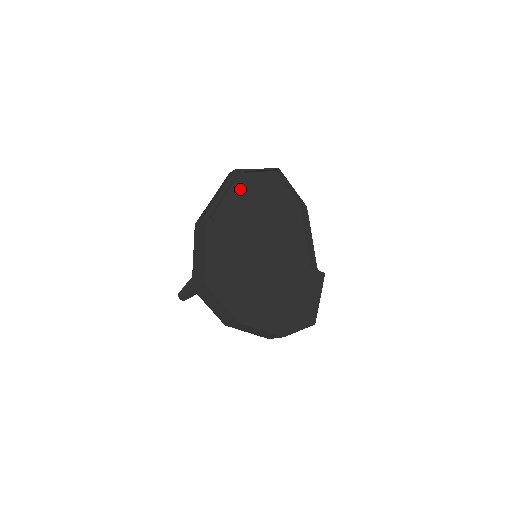
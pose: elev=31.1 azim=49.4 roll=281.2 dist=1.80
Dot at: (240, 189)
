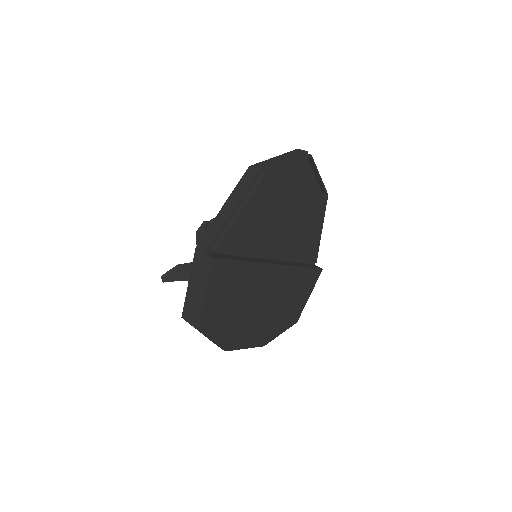
Dot at: (258, 195)
